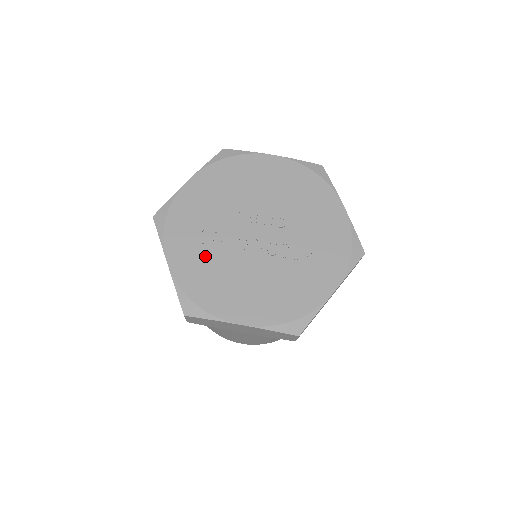
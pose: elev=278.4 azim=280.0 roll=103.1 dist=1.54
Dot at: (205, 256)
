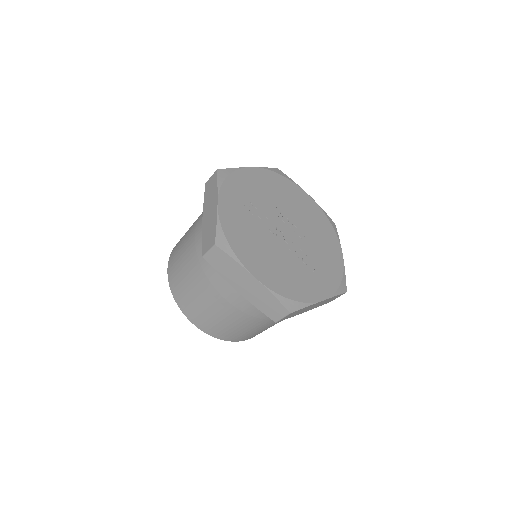
Dot at: (246, 218)
